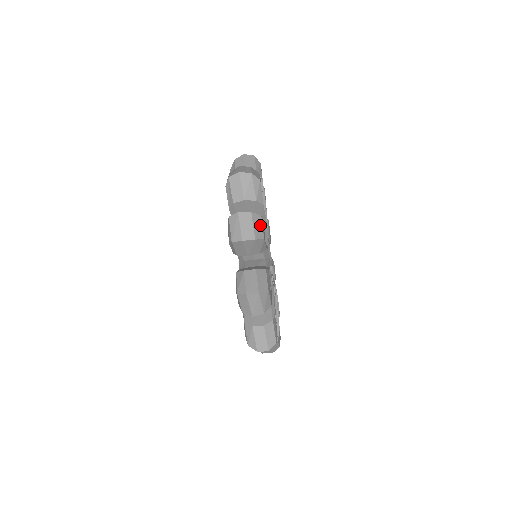
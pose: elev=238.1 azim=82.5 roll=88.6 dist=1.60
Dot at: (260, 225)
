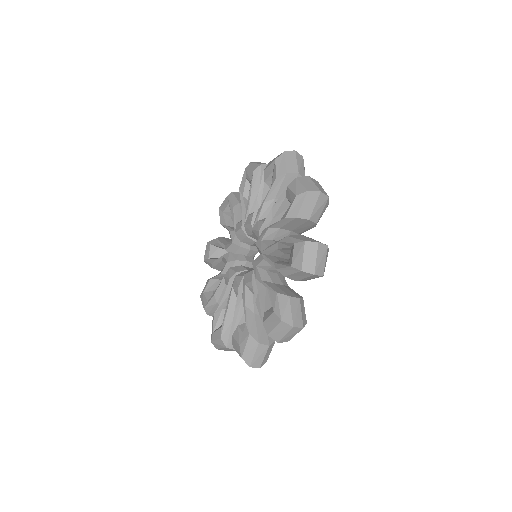
Dot at: occluded
